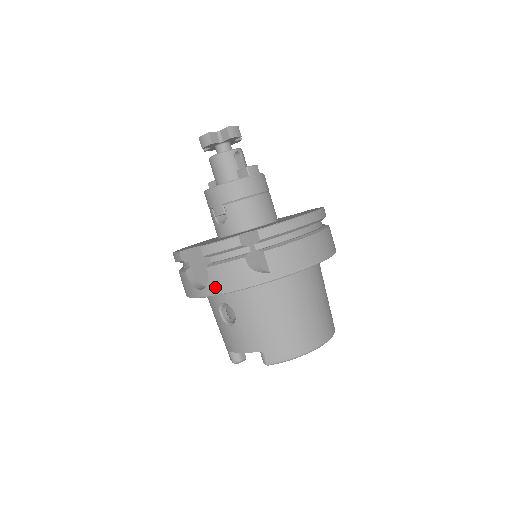
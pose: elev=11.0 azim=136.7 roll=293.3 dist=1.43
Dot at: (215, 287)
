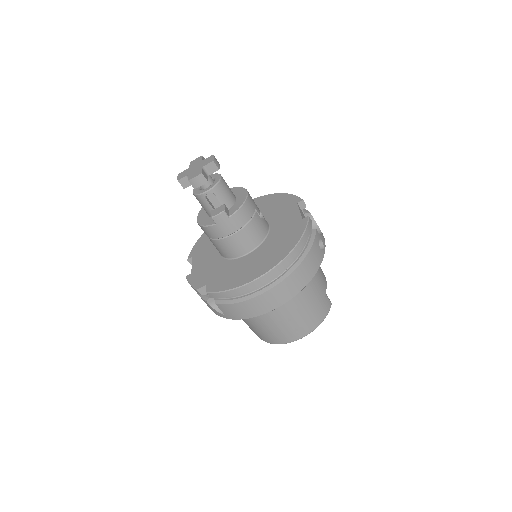
Dot at: occluded
